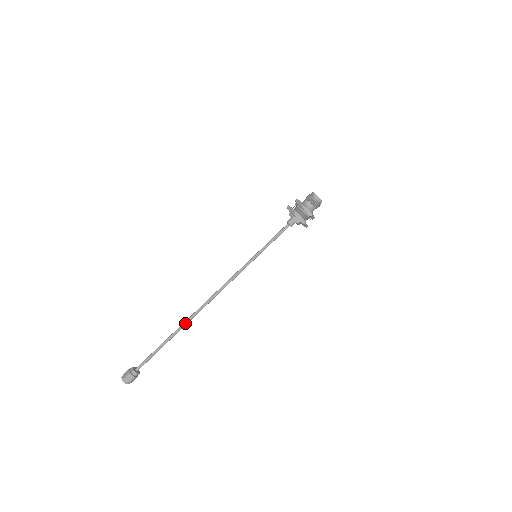
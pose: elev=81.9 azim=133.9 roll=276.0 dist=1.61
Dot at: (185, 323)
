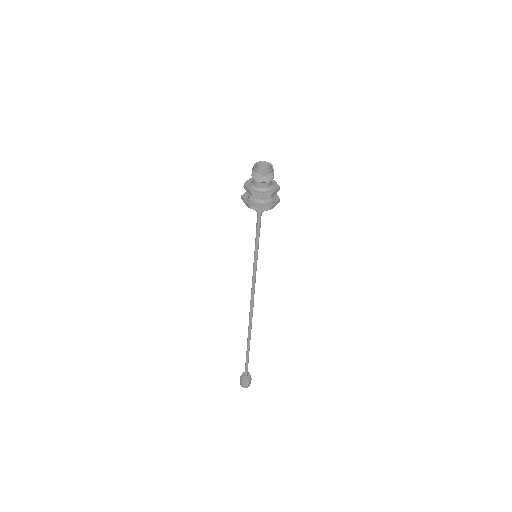
Dot at: (250, 334)
